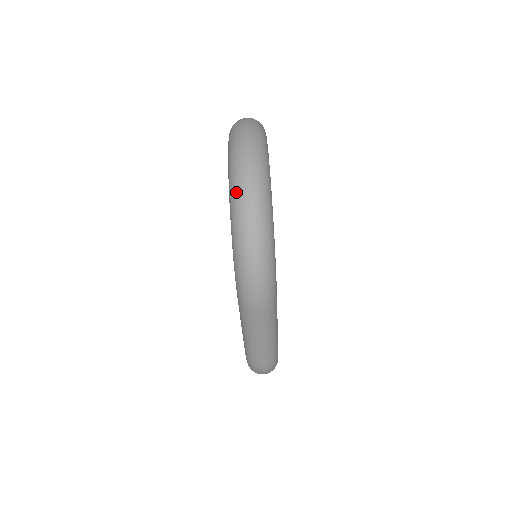
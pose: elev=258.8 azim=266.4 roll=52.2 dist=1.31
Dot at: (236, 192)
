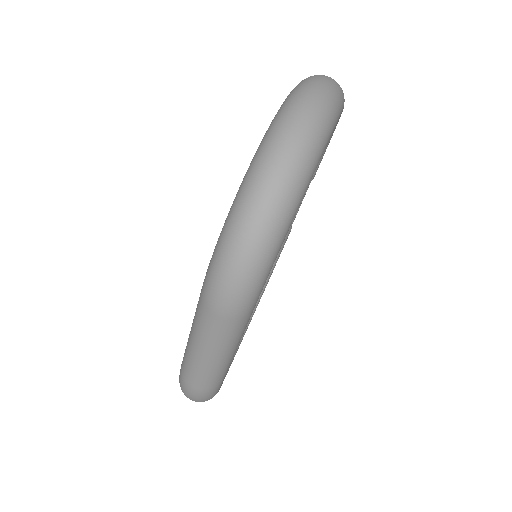
Dot at: (270, 143)
